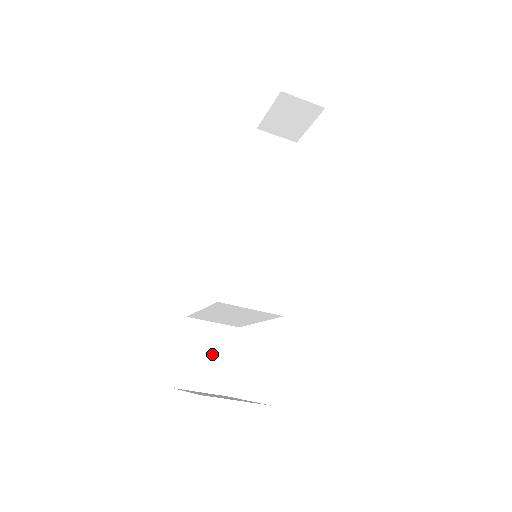
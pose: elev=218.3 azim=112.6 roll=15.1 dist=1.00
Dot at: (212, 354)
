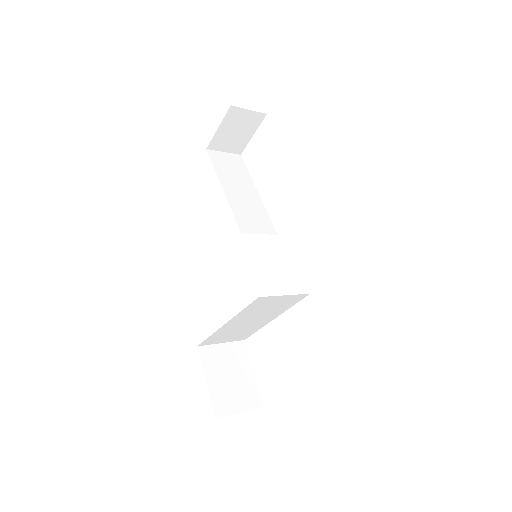
Dot at: (234, 373)
